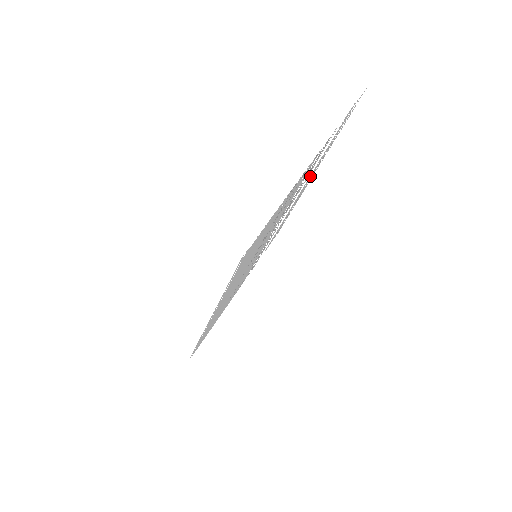
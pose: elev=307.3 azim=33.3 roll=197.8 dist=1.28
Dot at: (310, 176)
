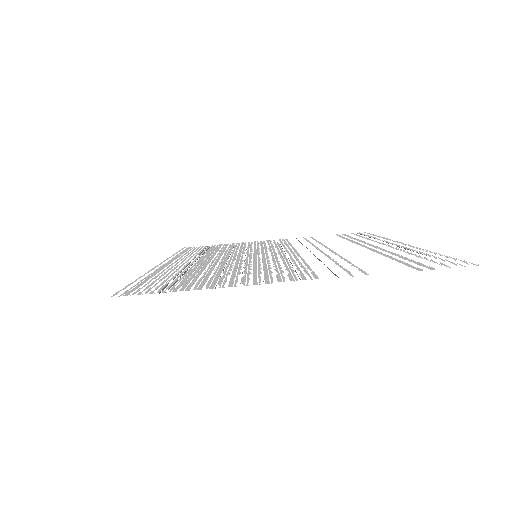
Dot at: occluded
